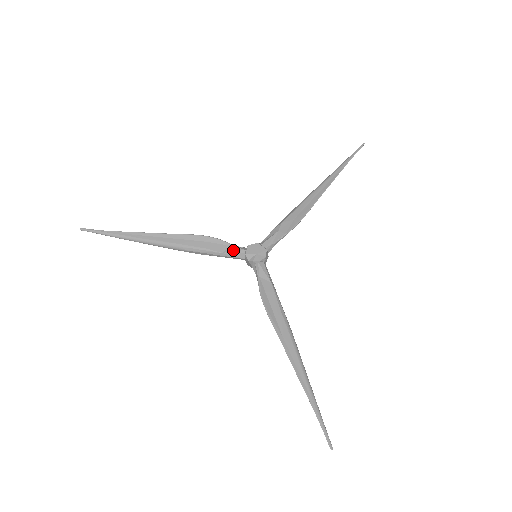
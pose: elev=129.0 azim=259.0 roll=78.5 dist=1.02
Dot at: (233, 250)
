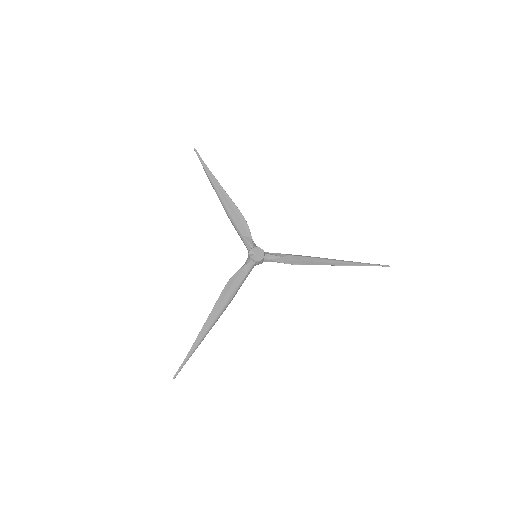
Dot at: (248, 240)
